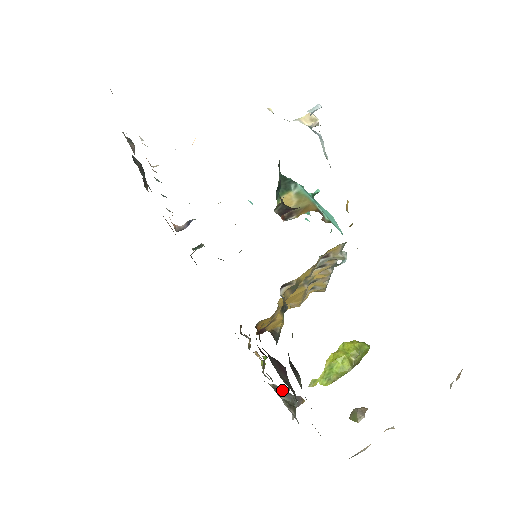
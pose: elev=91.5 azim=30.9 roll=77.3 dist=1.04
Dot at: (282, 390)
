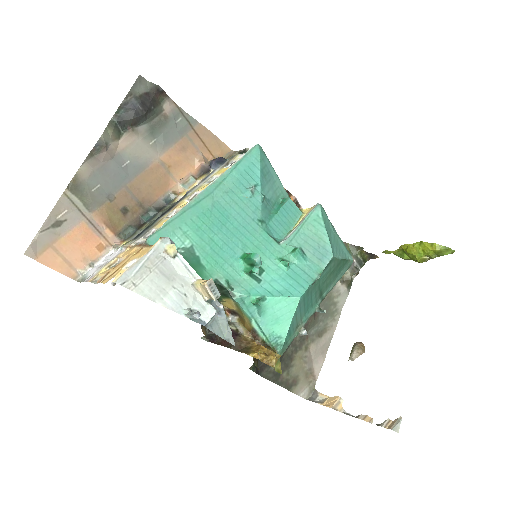
Dot at: occluded
